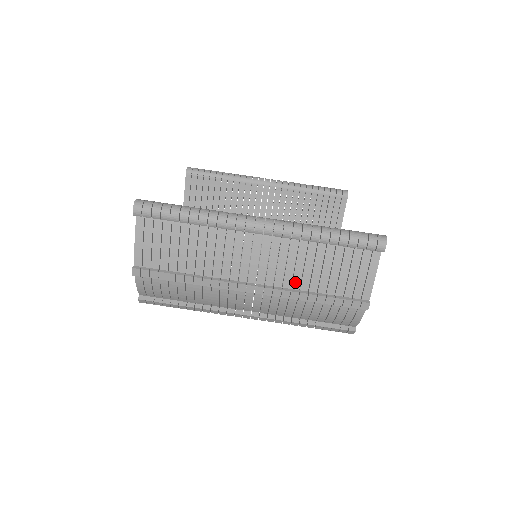
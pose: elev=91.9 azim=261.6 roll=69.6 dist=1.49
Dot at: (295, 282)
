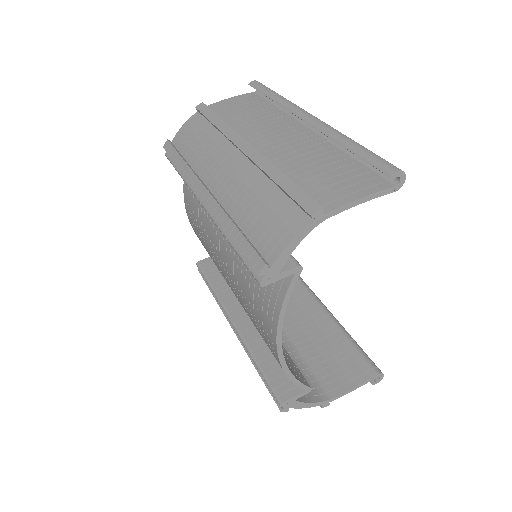
Dot at: (282, 165)
